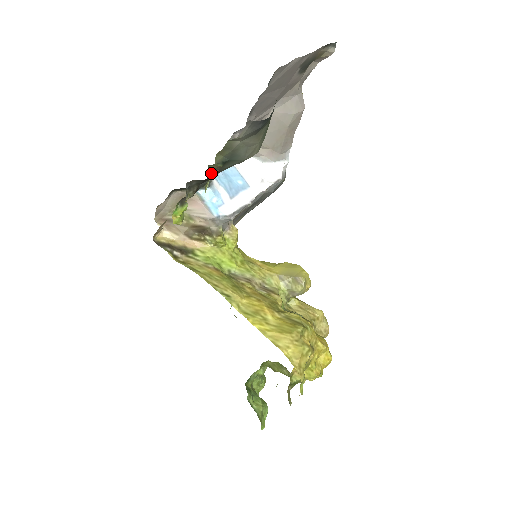
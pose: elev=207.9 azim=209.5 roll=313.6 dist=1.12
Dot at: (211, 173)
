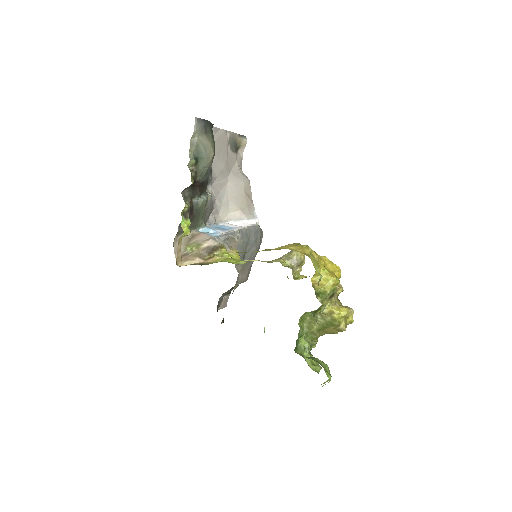
Dot at: (192, 172)
